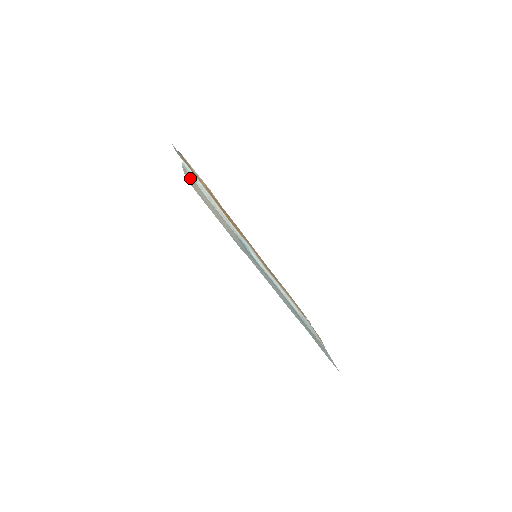
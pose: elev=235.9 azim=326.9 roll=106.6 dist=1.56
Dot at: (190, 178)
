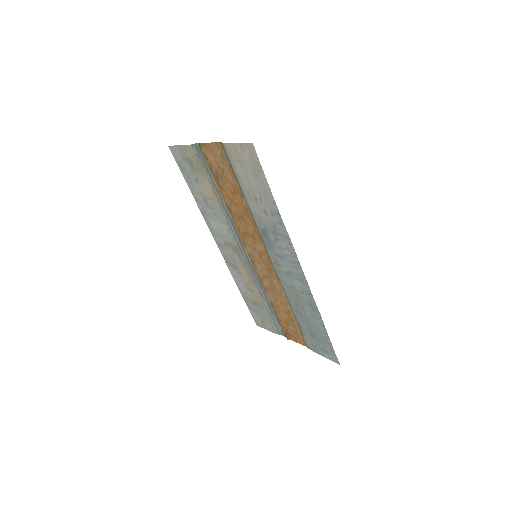
Dot at: (237, 154)
